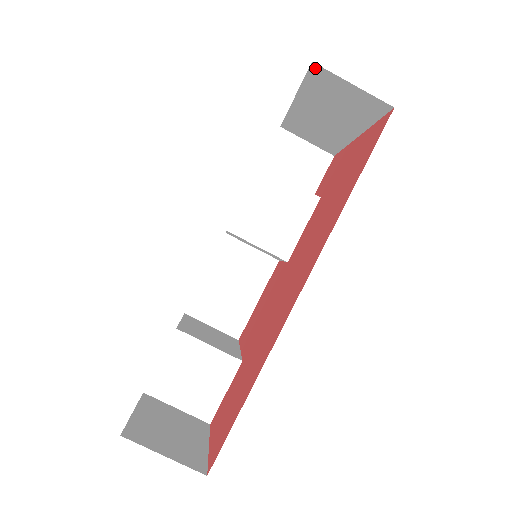
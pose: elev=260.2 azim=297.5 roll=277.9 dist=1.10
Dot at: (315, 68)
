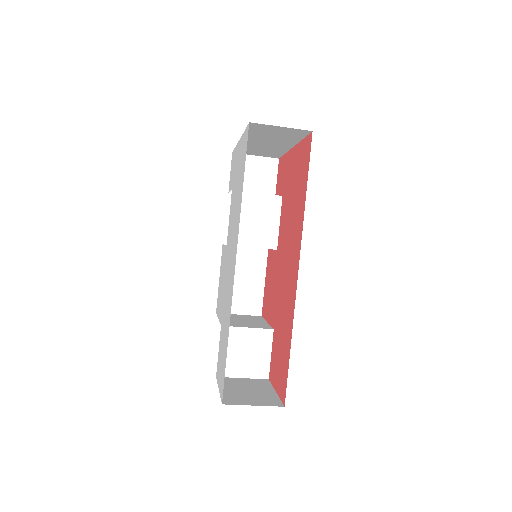
Dot at: (252, 124)
